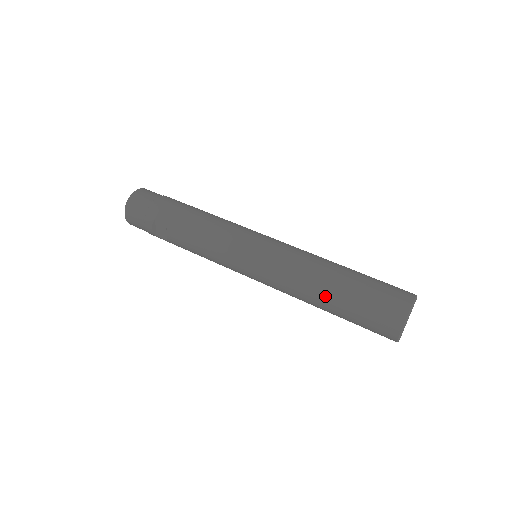
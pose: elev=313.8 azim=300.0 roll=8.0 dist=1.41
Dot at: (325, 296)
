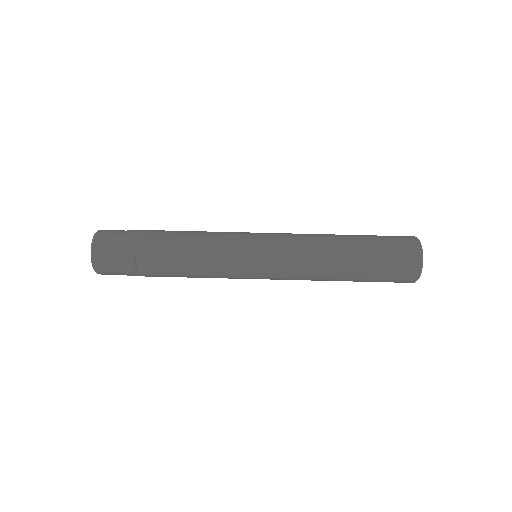
Dot at: (346, 261)
